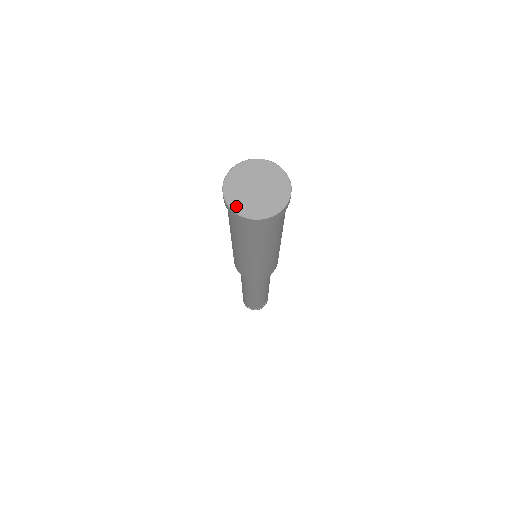
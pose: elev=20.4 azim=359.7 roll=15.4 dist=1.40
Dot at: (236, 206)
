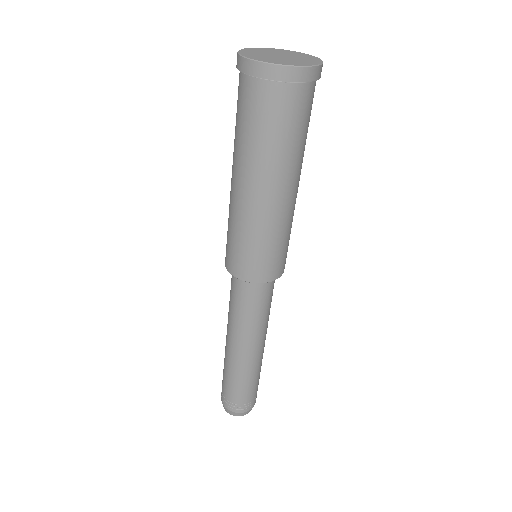
Dot at: (281, 63)
